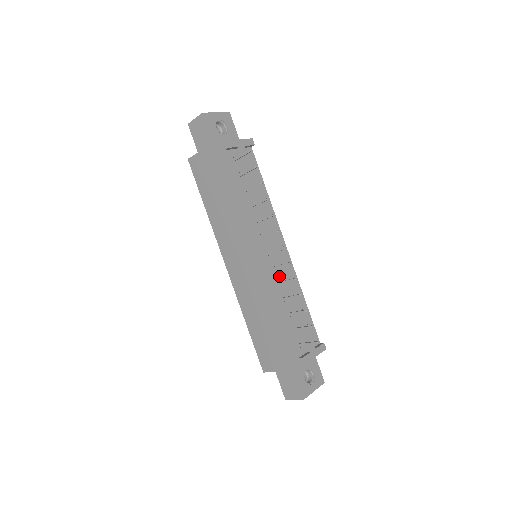
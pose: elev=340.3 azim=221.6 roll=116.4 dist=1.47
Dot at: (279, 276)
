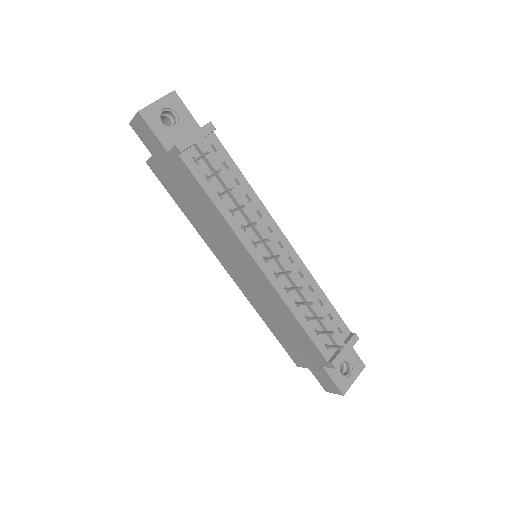
Dot at: (285, 280)
